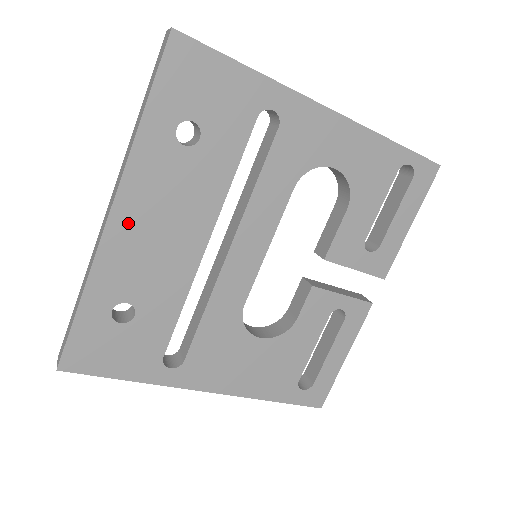
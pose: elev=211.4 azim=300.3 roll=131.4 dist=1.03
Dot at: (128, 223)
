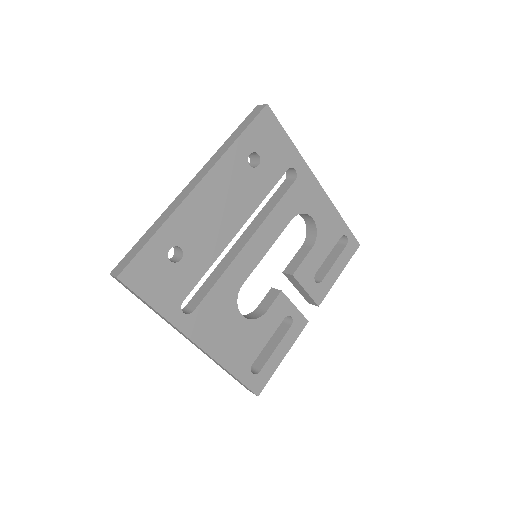
Dot at: (205, 195)
